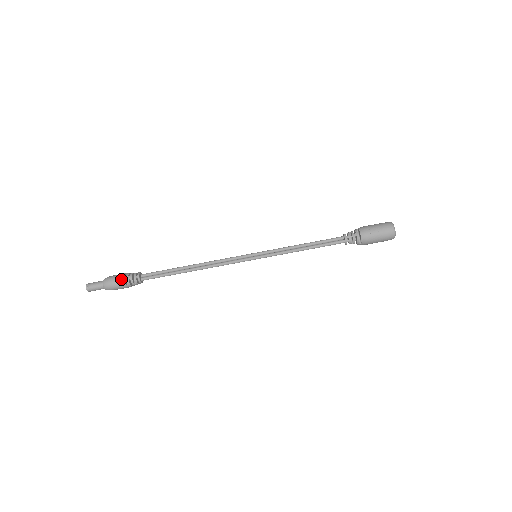
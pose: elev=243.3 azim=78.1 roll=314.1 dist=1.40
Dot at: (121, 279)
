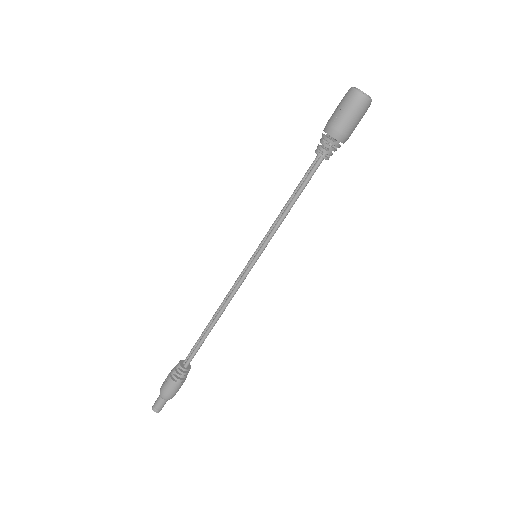
Dot at: (168, 378)
